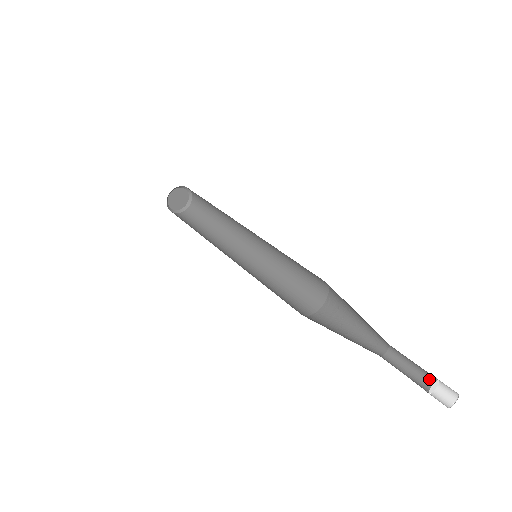
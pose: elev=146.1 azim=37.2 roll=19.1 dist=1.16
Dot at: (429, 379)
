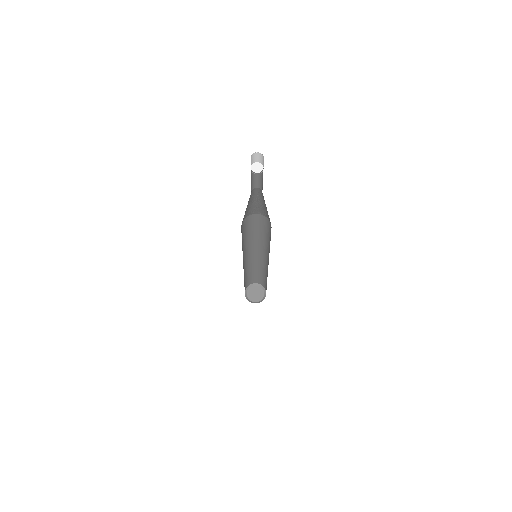
Dot at: occluded
